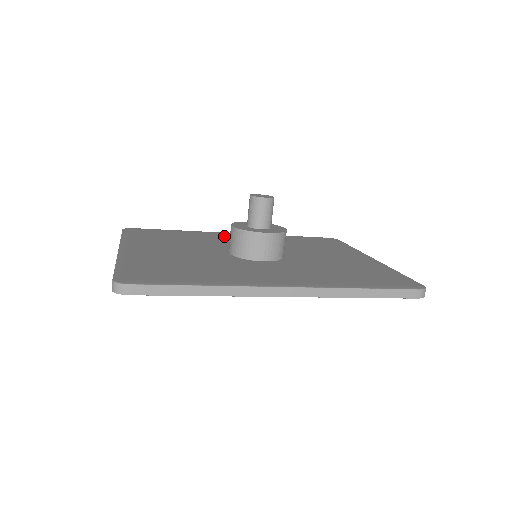
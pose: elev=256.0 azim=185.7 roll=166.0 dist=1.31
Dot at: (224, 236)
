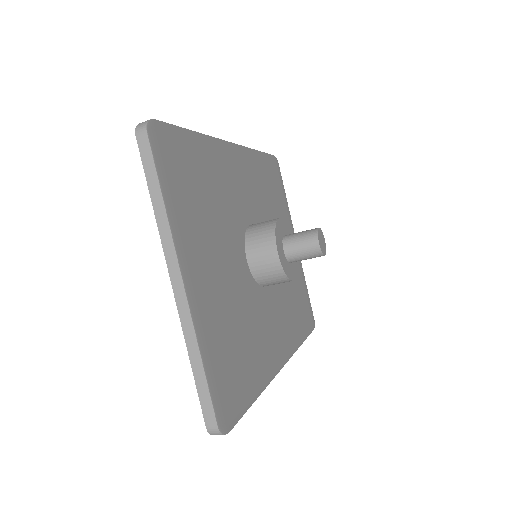
Dot at: (230, 168)
